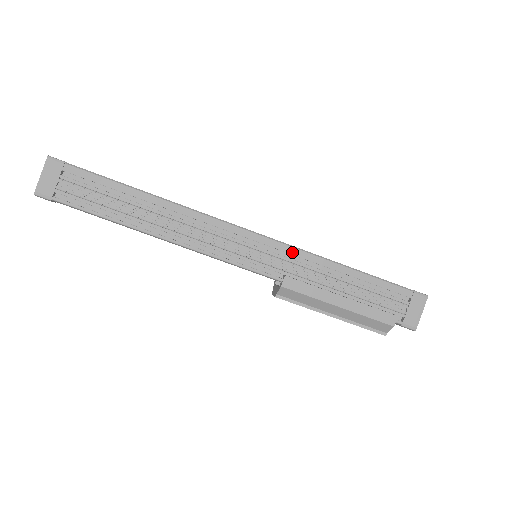
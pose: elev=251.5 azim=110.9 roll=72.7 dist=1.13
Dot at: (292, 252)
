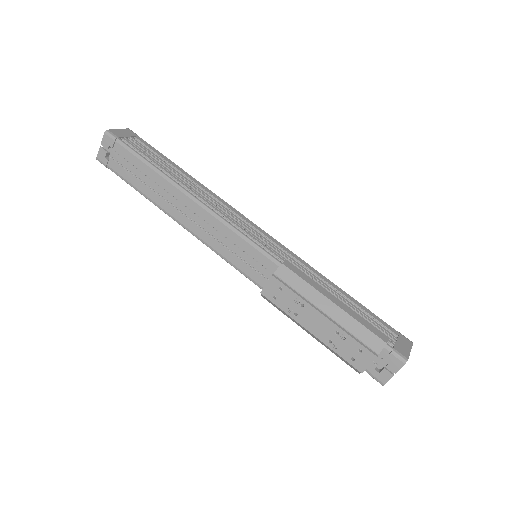
Dot at: (293, 255)
